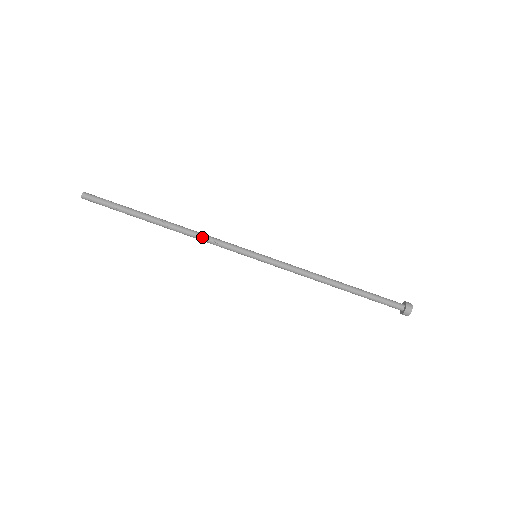
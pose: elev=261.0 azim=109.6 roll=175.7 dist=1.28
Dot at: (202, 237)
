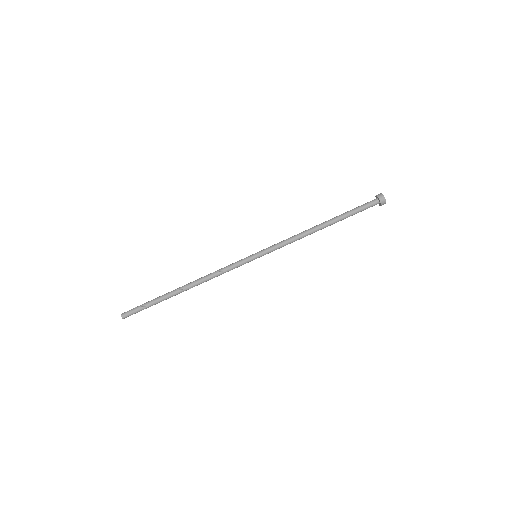
Dot at: (213, 276)
